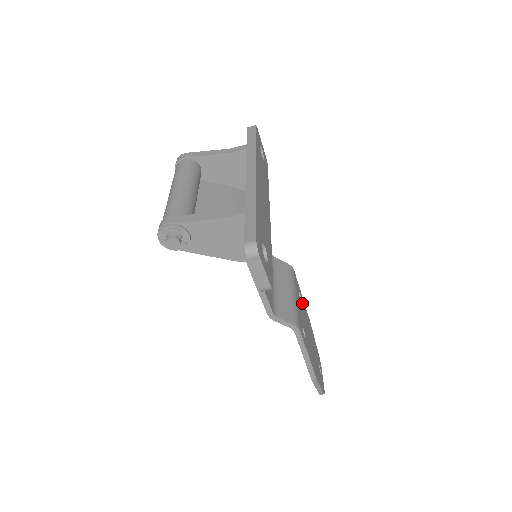
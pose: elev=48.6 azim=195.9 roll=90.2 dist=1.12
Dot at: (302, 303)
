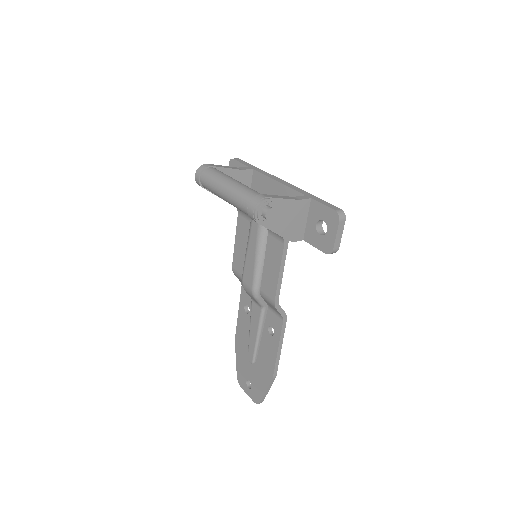
Dot at: occluded
